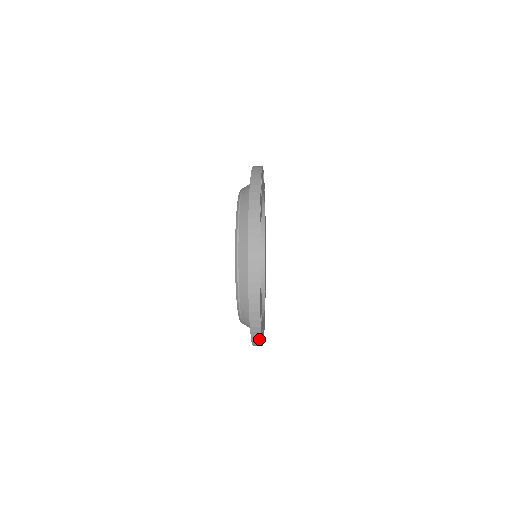
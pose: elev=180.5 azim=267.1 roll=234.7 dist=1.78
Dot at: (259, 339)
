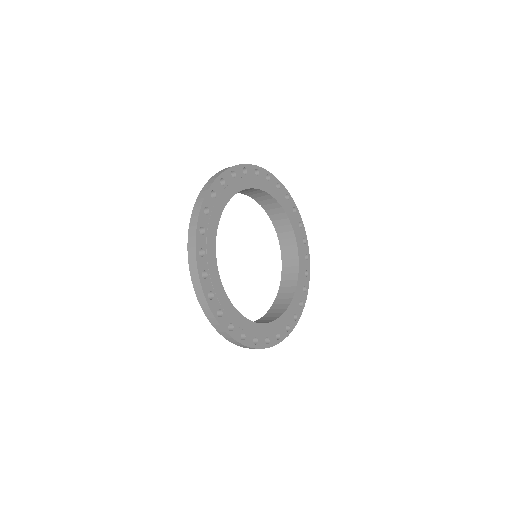
Dot at: (203, 296)
